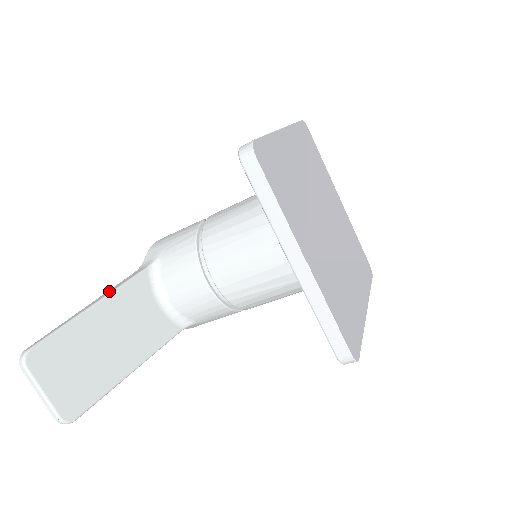
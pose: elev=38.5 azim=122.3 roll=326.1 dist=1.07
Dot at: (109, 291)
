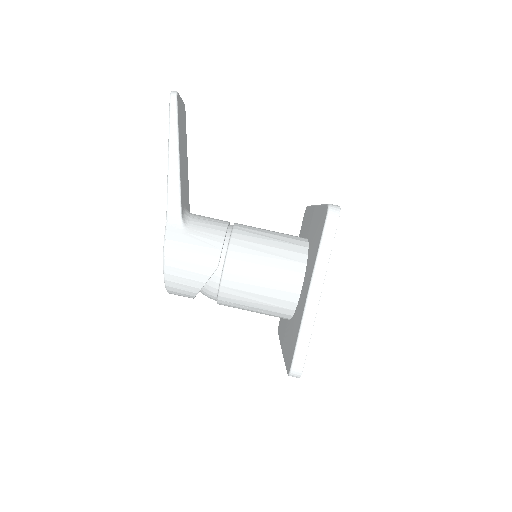
Dot at: occluded
